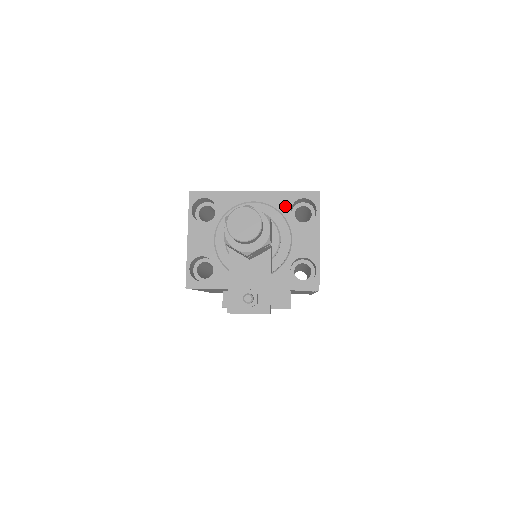
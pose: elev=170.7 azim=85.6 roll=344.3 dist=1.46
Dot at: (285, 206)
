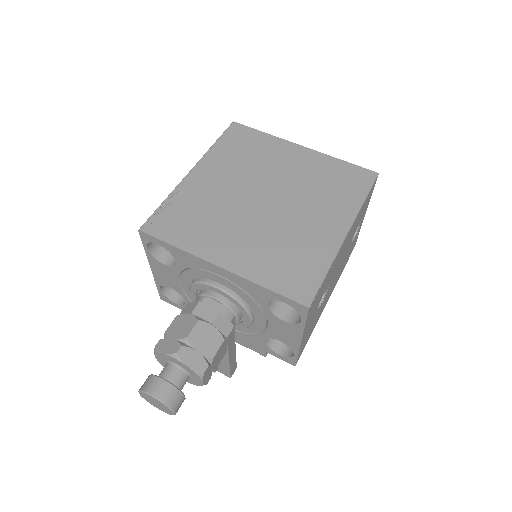
Dot at: (260, 298)
